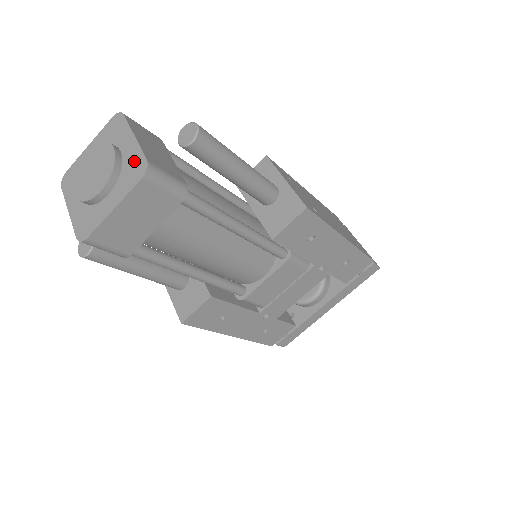
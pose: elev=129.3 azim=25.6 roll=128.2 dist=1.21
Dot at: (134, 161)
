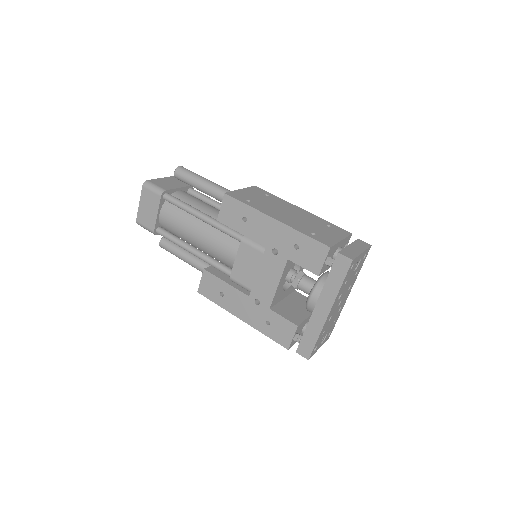
Dot at: occluded
